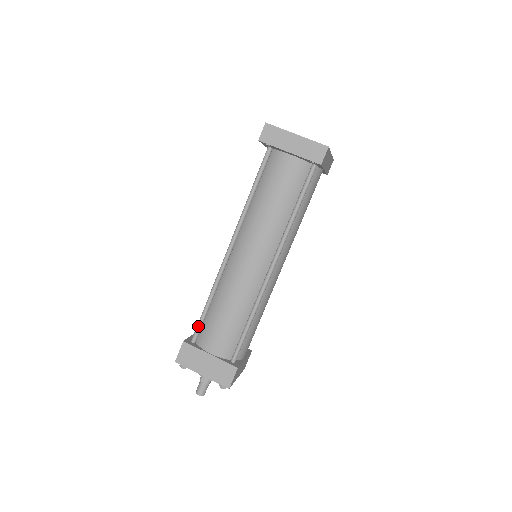
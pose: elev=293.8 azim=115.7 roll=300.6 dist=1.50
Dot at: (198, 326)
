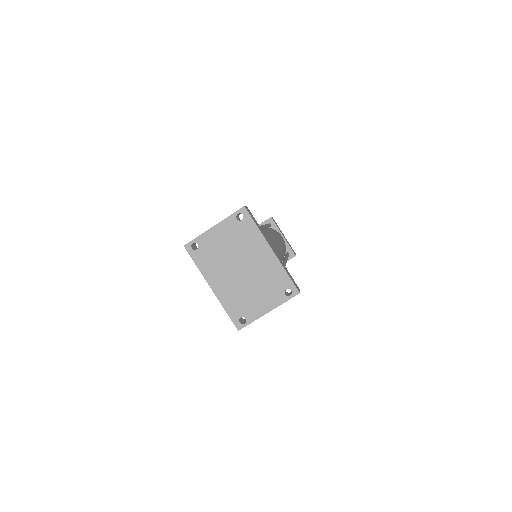
Dot at: occluded
